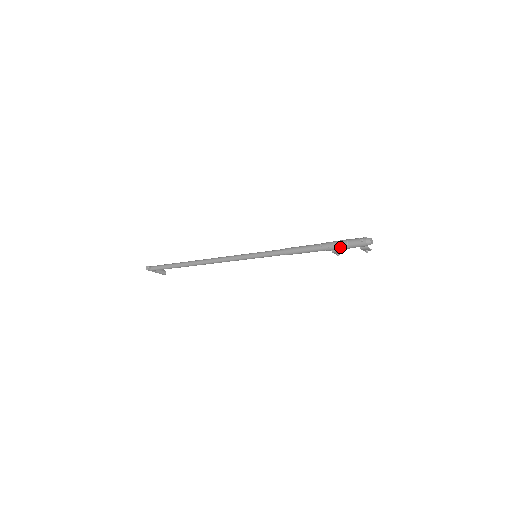
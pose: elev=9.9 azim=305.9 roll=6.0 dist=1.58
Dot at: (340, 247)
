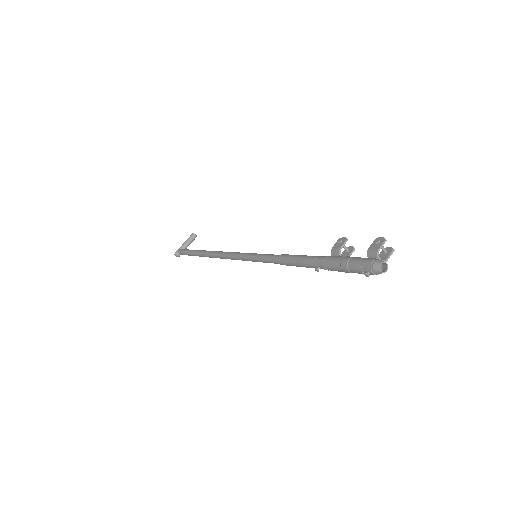
Dot at: occluded
